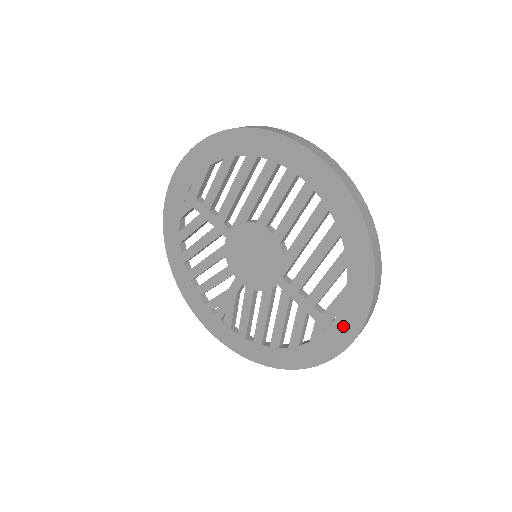
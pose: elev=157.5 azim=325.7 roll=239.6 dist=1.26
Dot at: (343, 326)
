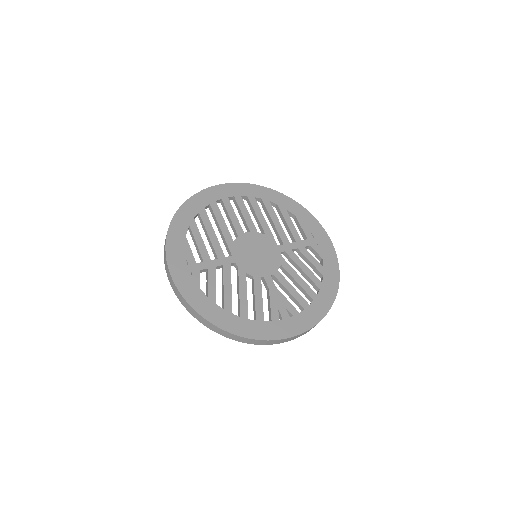
Dot at: (318, 233)
